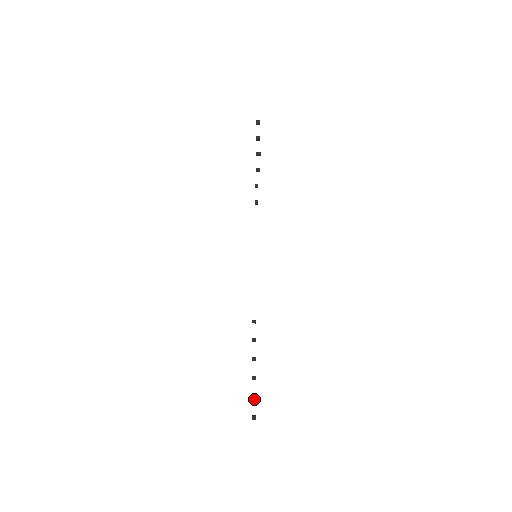
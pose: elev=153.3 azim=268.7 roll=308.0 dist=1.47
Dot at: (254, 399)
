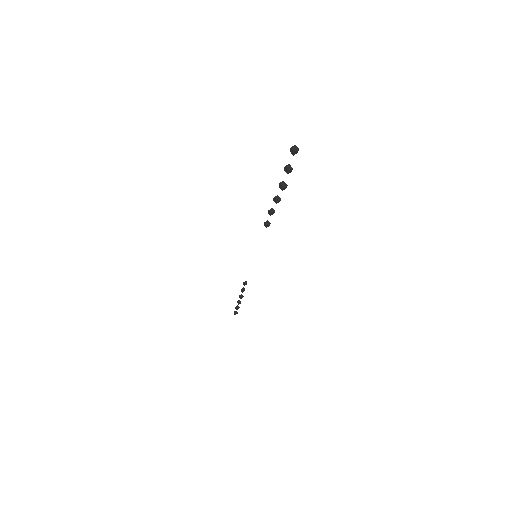
Dot at: (236, 309)
